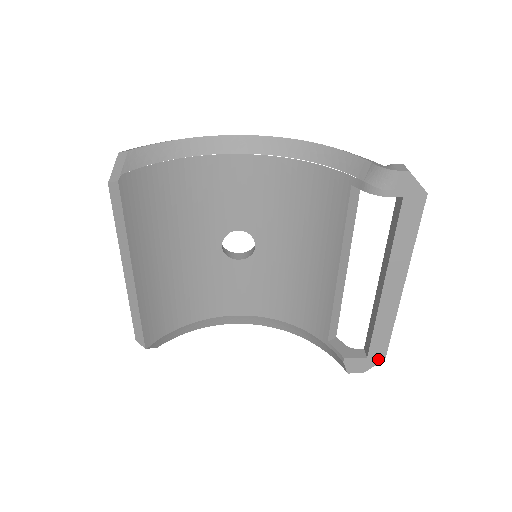
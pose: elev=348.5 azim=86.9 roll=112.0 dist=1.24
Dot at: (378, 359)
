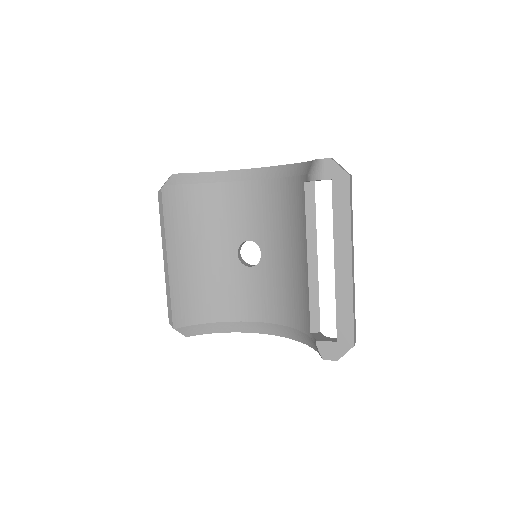
Dot at: (348, 345)
